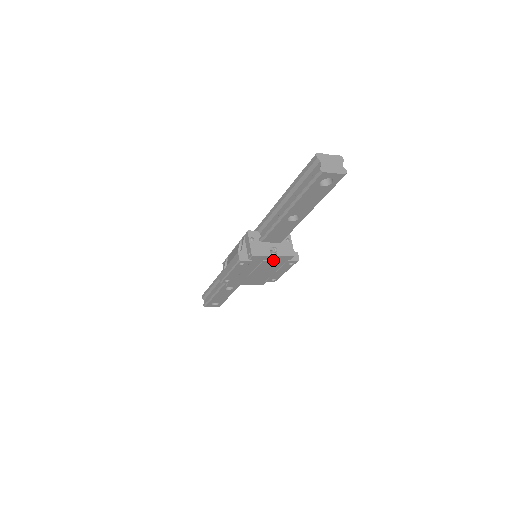
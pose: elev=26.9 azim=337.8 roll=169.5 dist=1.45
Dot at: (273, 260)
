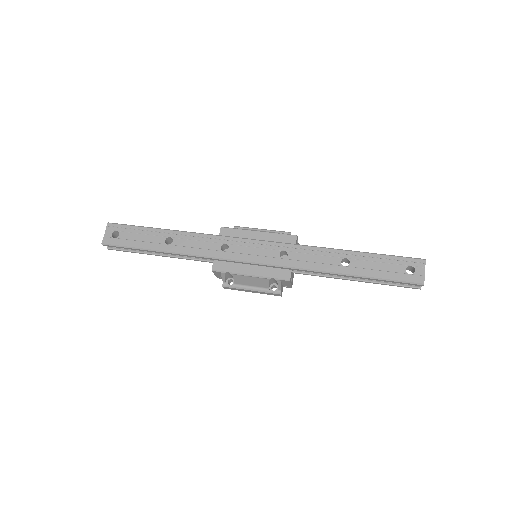
Dot at: occluded
